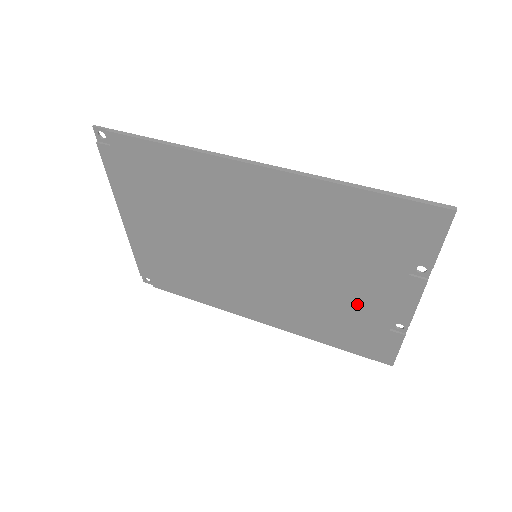
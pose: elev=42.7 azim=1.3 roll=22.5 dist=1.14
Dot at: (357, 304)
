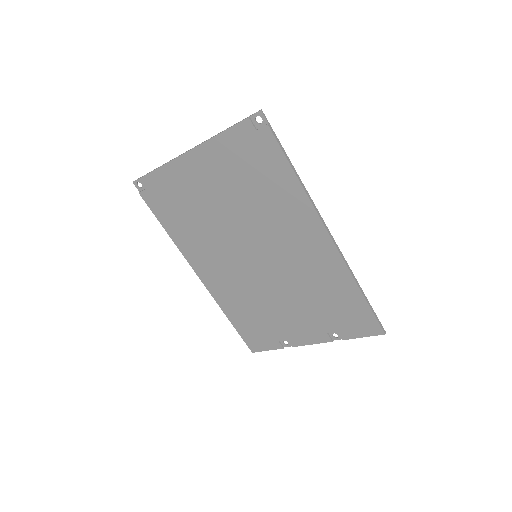
Dot at: (280, 320)
